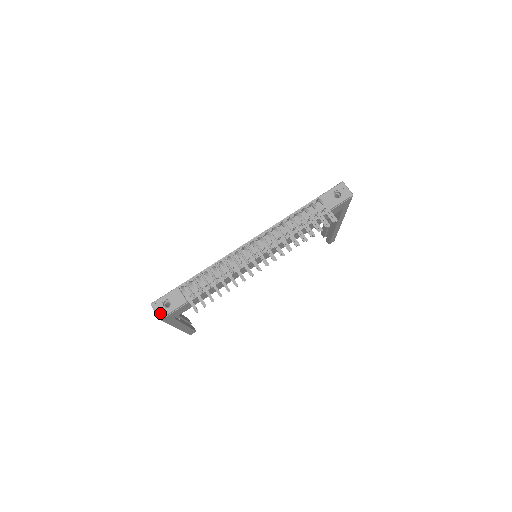
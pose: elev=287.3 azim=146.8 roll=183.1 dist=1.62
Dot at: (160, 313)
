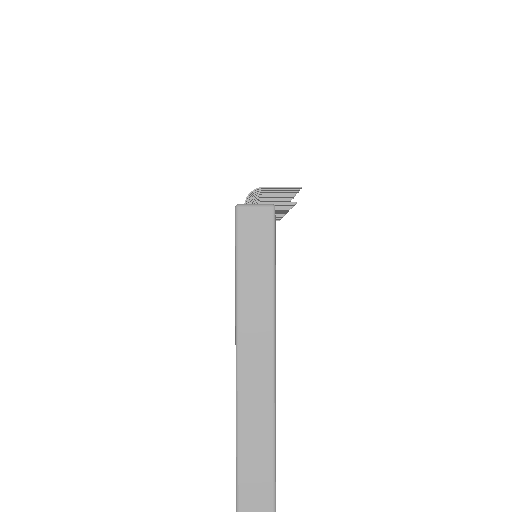
Dot at: (263, 204)
